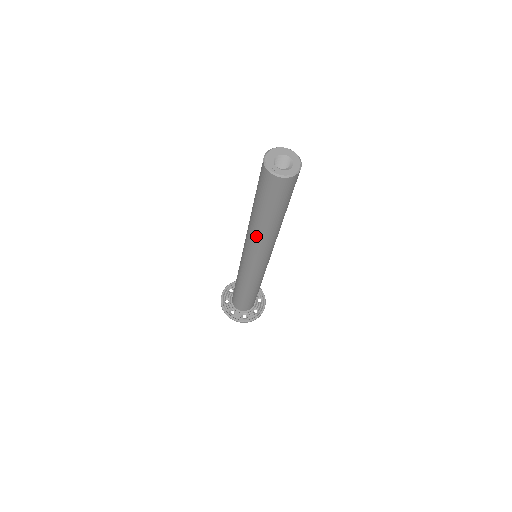
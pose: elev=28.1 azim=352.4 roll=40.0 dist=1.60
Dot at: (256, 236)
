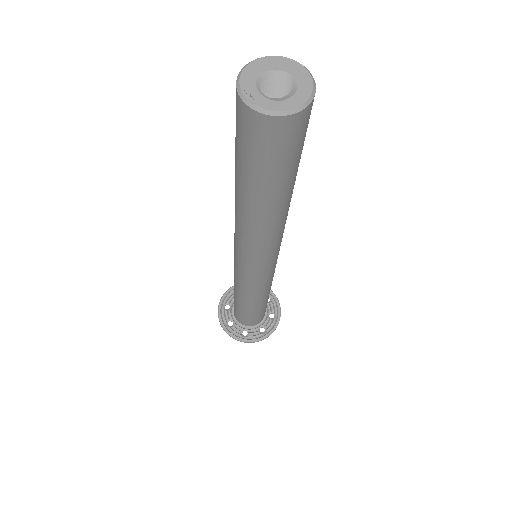
Dot at: (241, 225)
